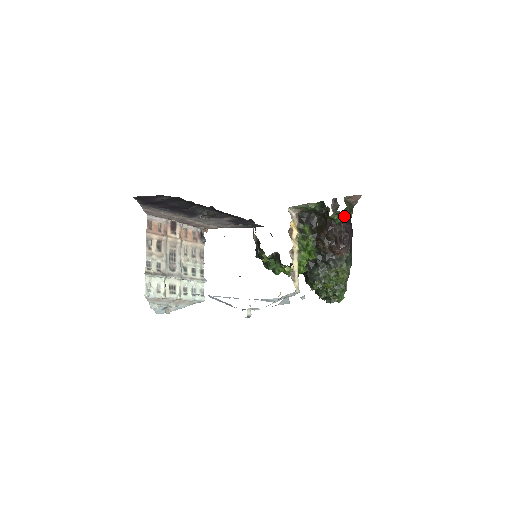
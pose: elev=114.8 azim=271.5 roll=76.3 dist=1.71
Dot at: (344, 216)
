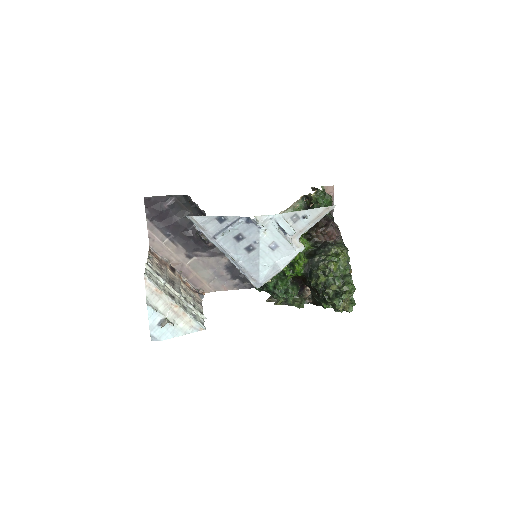
Dot at: (325, 197)
